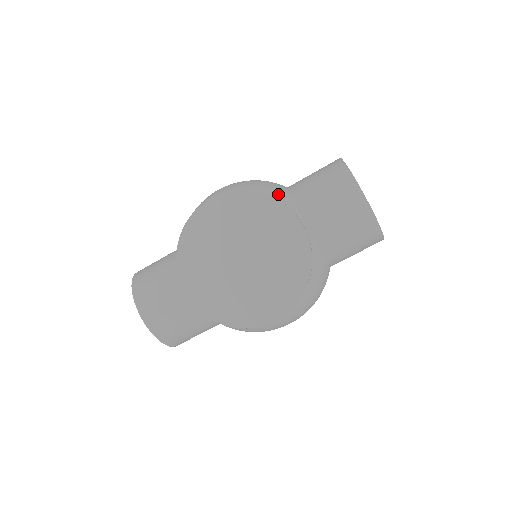
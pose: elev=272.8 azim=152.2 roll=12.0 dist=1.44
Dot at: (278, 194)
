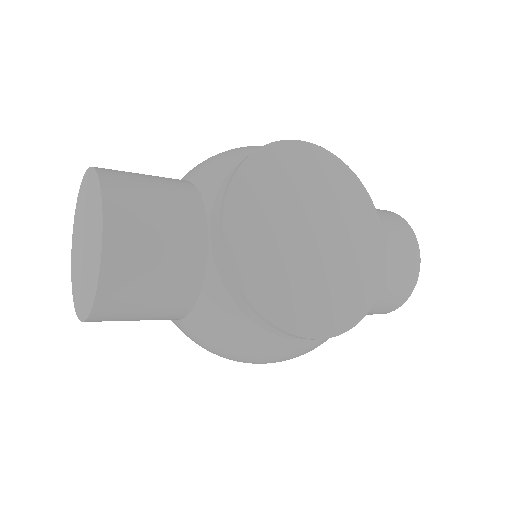
Dot at: occluded
